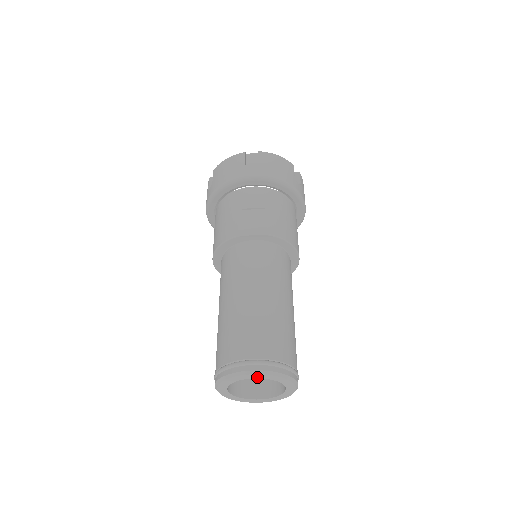
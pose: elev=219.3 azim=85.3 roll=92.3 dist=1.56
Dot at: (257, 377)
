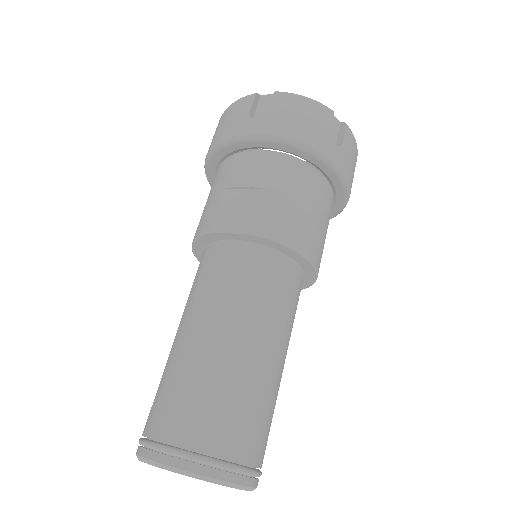
Dot at: occluded
